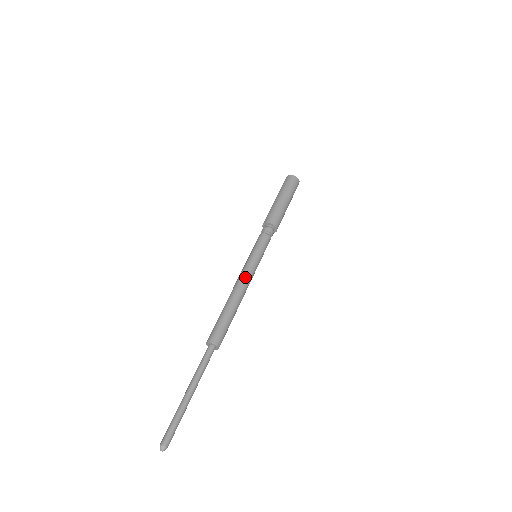
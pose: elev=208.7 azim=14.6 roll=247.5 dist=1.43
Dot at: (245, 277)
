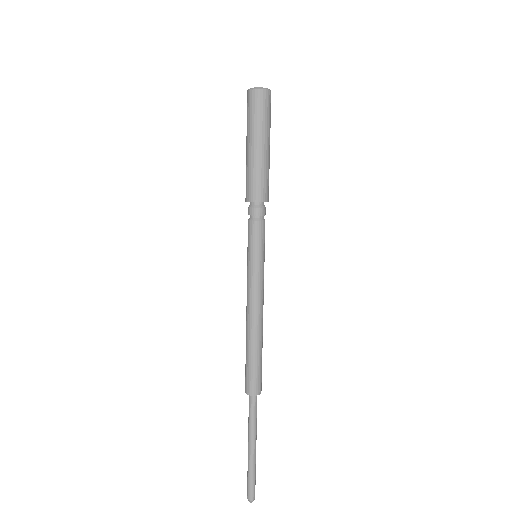
Dot at: (263, 299)
